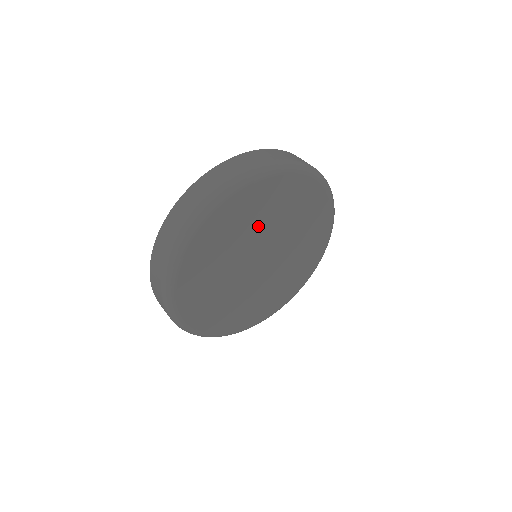
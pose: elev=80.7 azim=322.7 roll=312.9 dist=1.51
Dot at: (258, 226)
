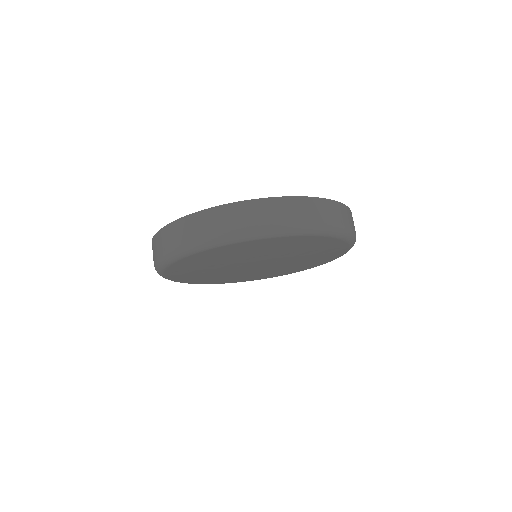
Dot at: (278, 252)
